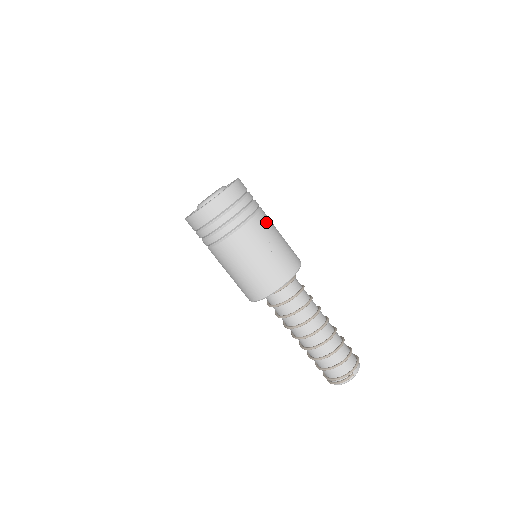
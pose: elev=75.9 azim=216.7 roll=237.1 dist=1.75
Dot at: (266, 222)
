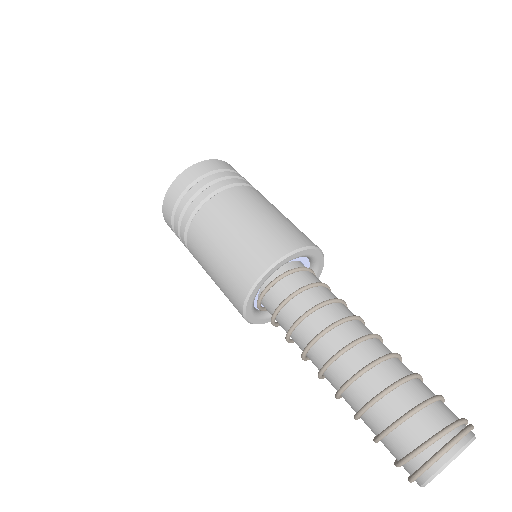
Dot at: occluded
